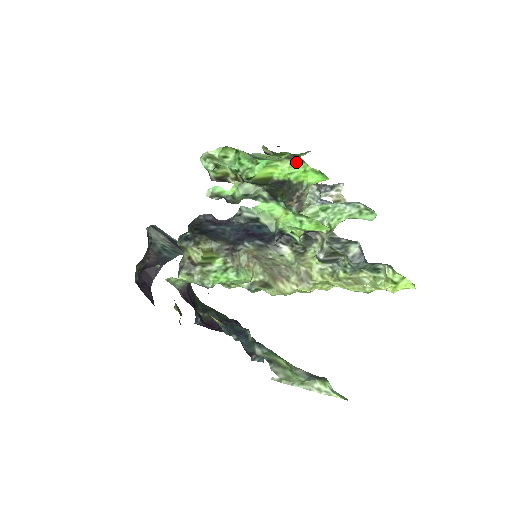
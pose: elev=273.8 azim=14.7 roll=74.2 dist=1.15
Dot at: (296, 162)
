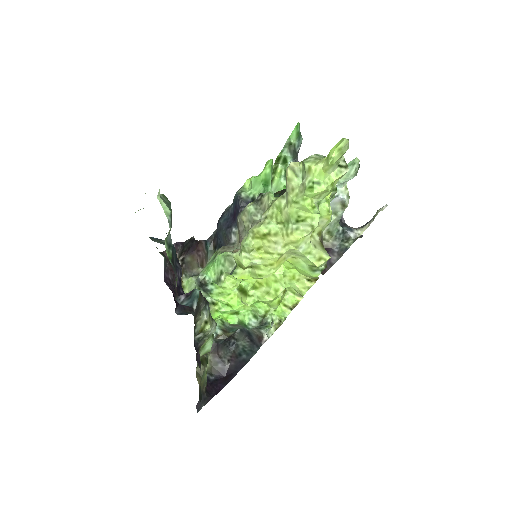
Dot at: occluded
